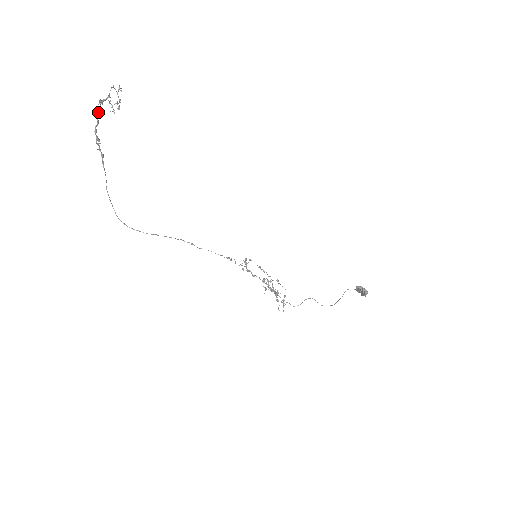
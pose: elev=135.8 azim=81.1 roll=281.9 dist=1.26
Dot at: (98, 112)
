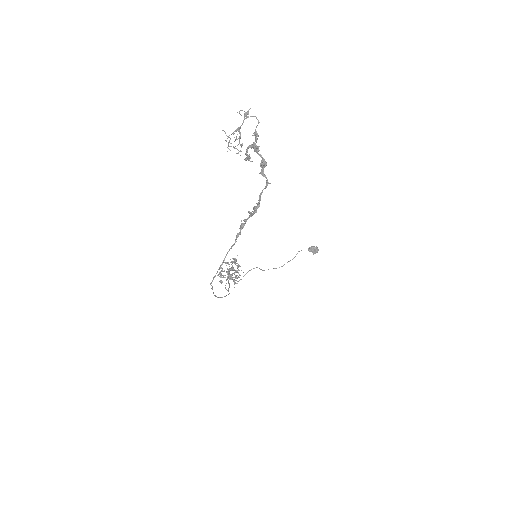
Dot at: (263, 168)
